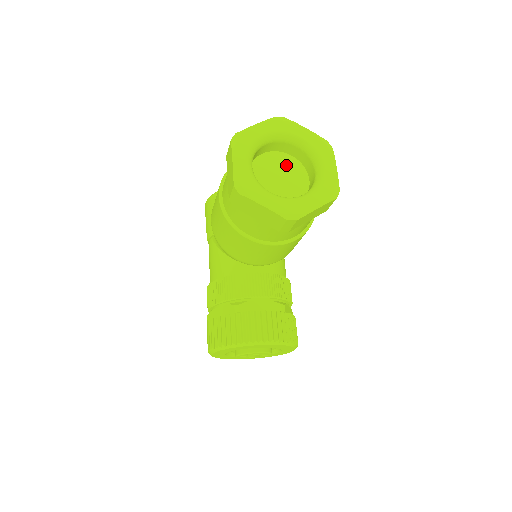
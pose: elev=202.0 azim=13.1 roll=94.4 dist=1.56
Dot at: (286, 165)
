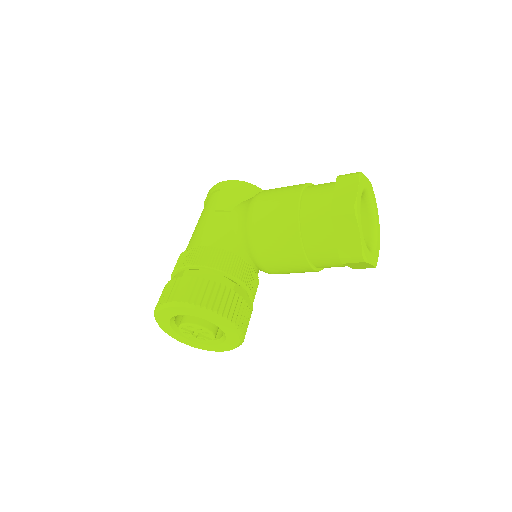
Dot at: occluded
